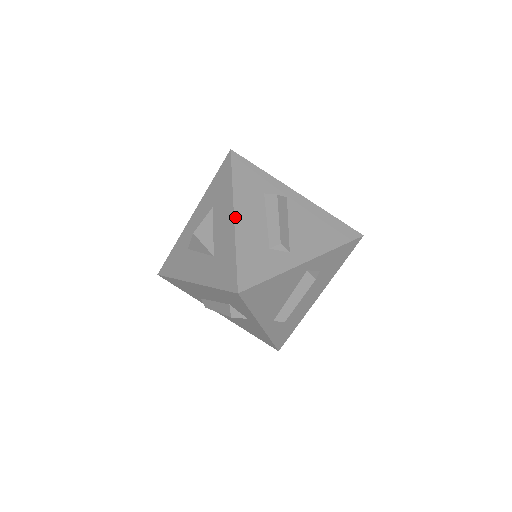
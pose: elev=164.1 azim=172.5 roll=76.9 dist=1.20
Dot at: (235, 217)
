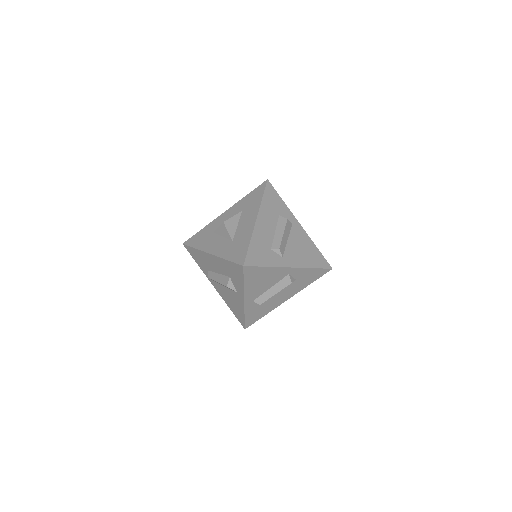
Dot at: (257, 221)
